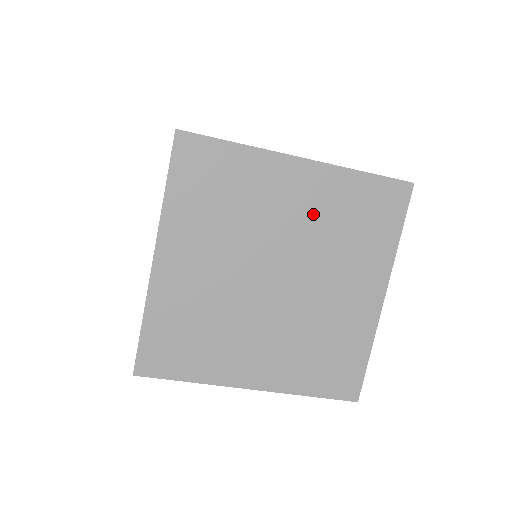
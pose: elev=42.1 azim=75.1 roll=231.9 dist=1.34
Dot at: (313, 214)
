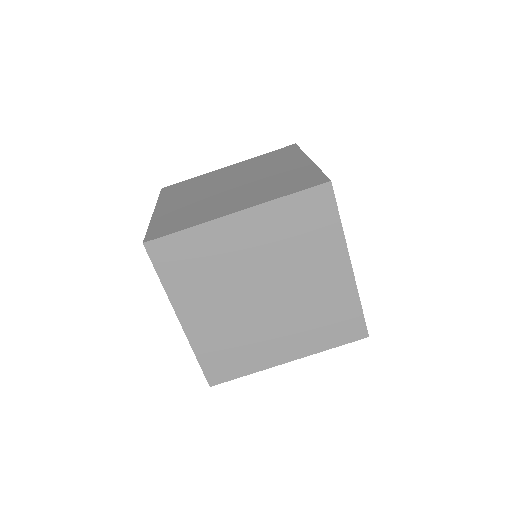
Dot at: (243, 169)
